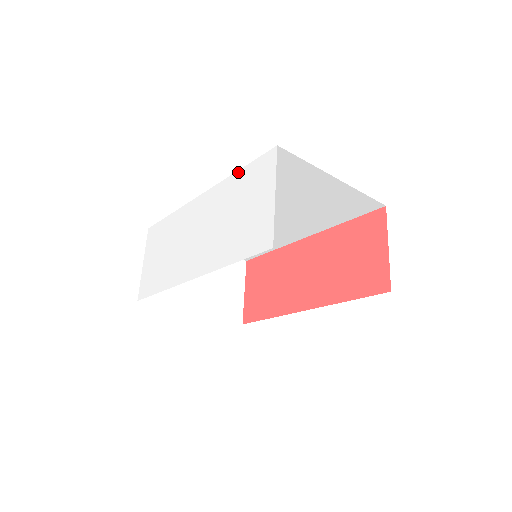
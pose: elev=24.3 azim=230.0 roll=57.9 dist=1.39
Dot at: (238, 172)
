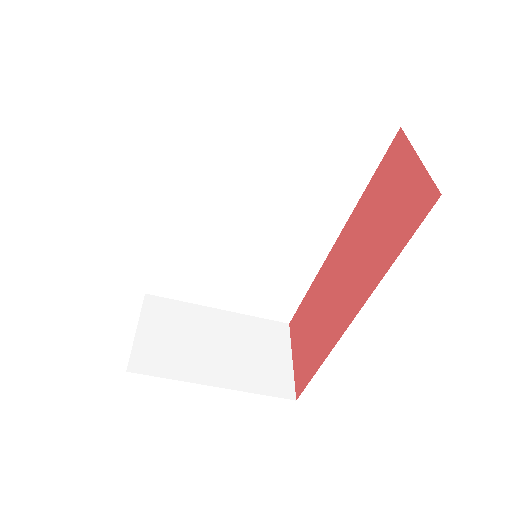
Dot at: occluded
